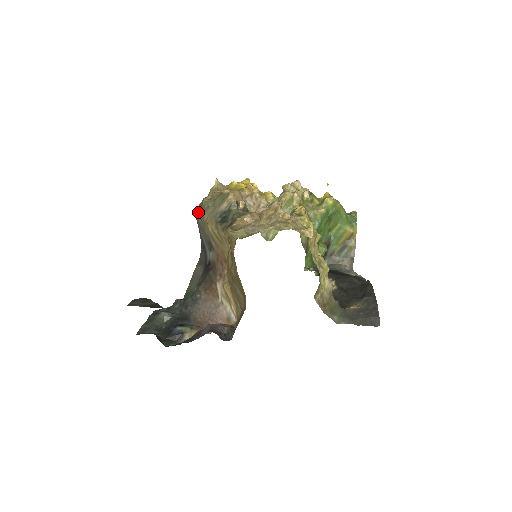
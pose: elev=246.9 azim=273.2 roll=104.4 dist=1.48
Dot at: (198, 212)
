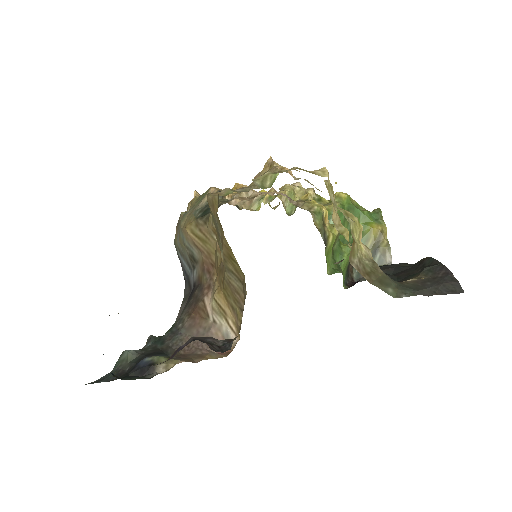
Dot at: (176, 234)
